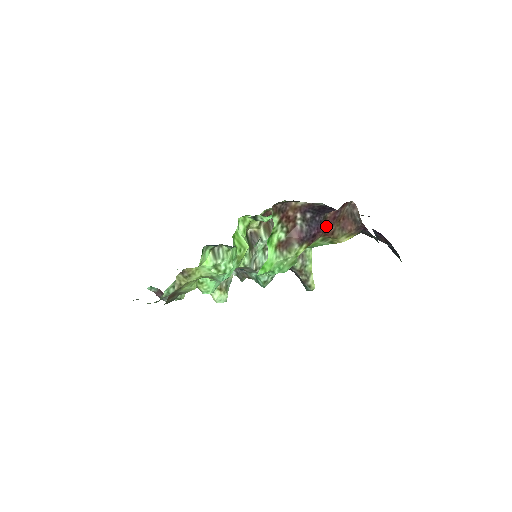
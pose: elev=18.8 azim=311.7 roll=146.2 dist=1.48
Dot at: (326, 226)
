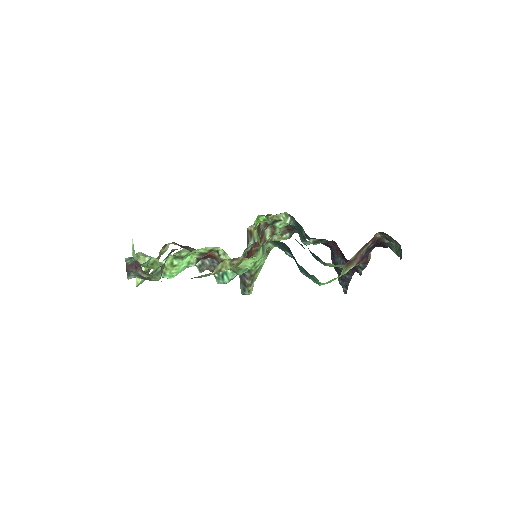
Dot at: occluded
